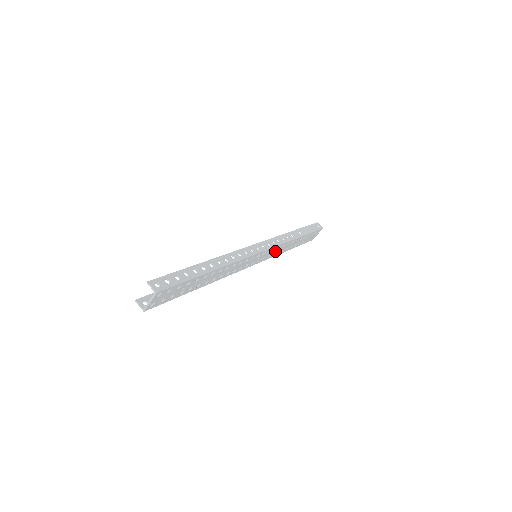
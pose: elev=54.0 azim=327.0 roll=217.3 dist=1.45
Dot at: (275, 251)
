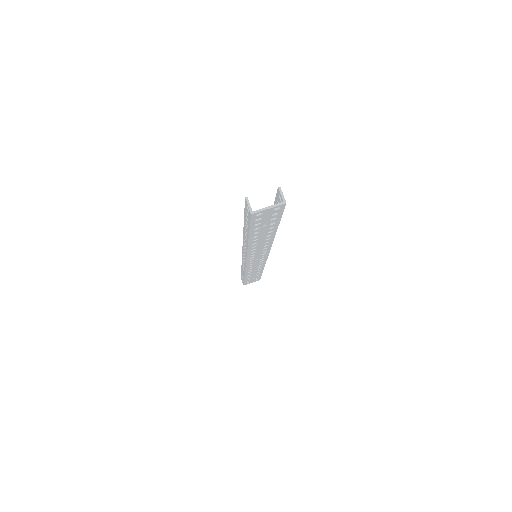
Dot at: (255, 266)
